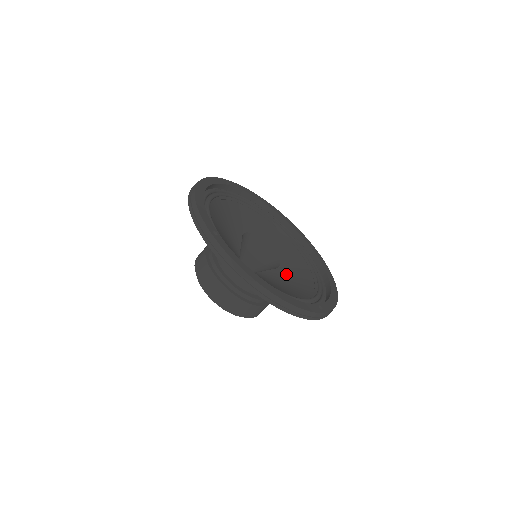
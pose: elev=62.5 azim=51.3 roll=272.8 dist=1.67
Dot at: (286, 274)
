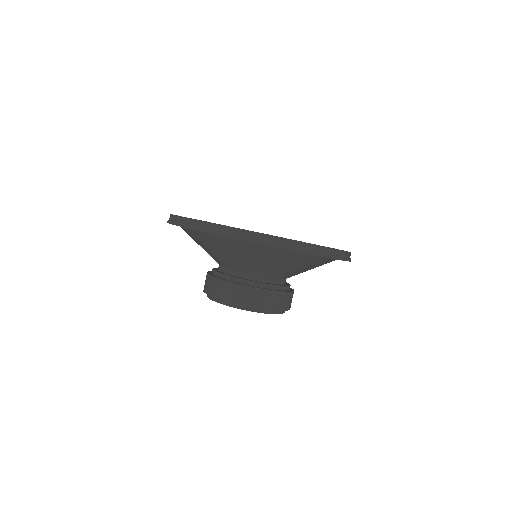
Dot at: occluded
